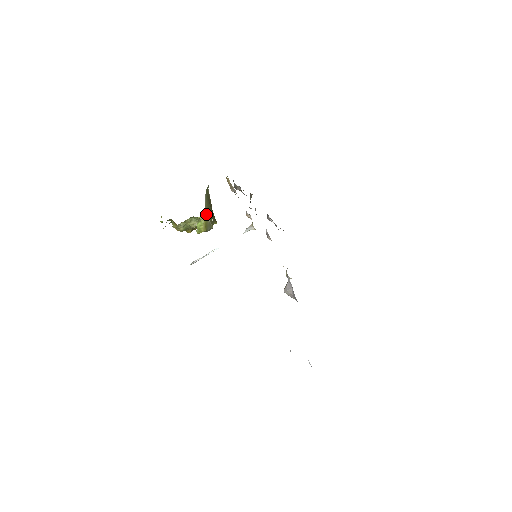
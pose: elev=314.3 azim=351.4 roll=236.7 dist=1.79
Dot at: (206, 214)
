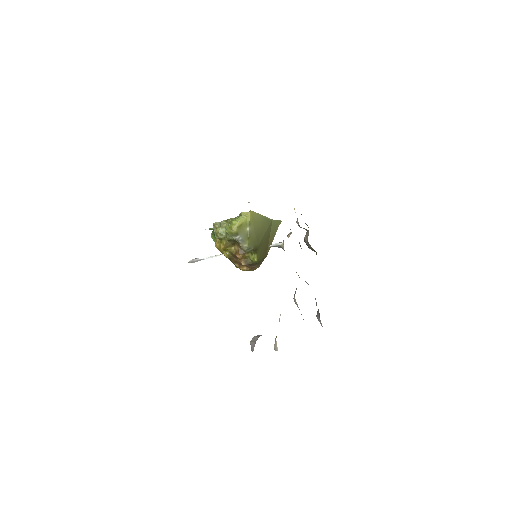
Dot at: (251, 215)
